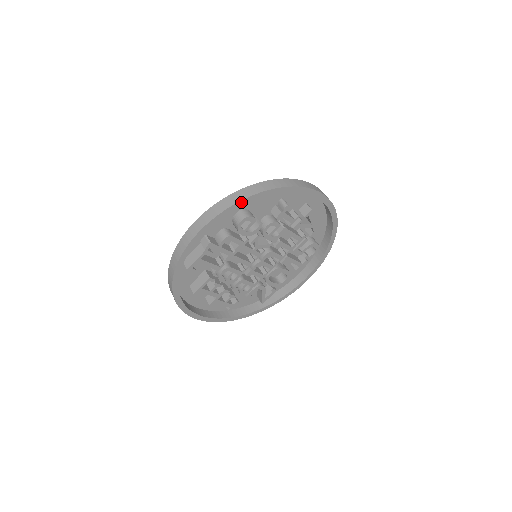
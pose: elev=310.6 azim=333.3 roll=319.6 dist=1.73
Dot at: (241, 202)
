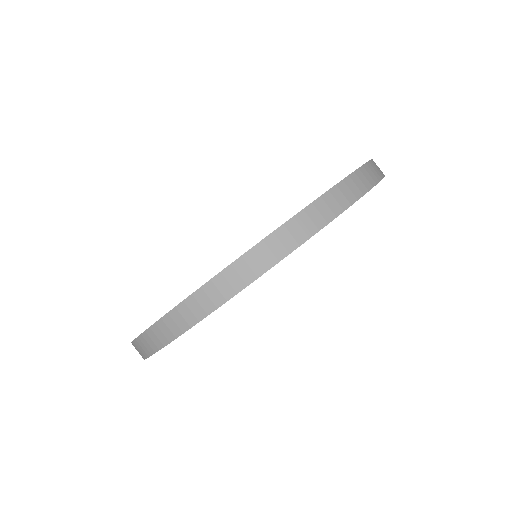
Dot at: (360, 197)
